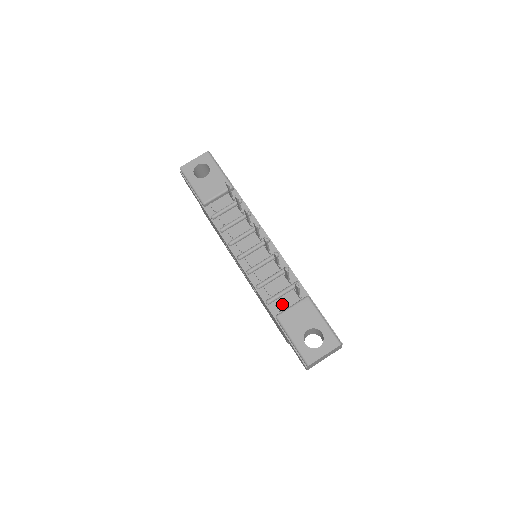
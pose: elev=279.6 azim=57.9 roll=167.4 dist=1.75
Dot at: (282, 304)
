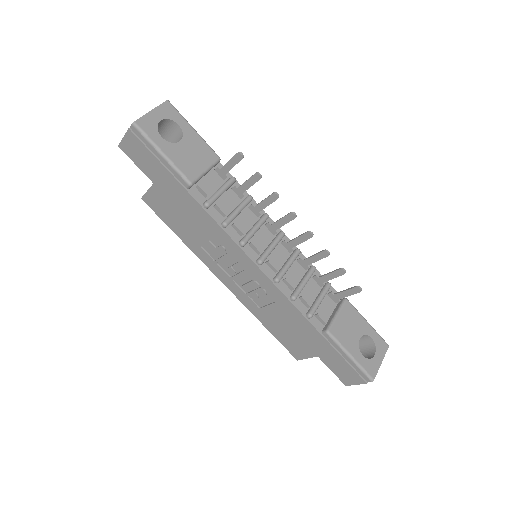
Dot at: (322, 314)
